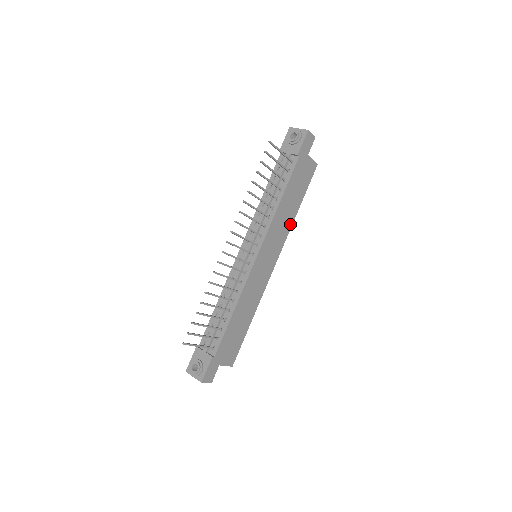
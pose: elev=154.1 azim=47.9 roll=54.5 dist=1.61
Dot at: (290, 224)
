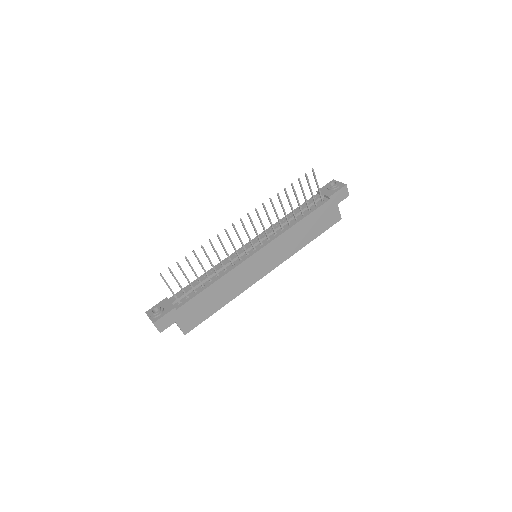
Dot at: (296, 249)
